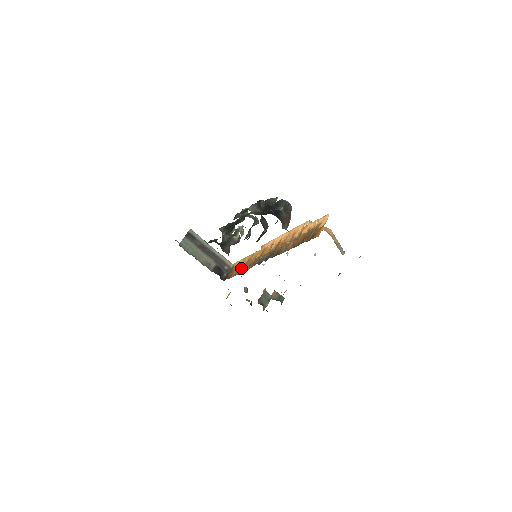
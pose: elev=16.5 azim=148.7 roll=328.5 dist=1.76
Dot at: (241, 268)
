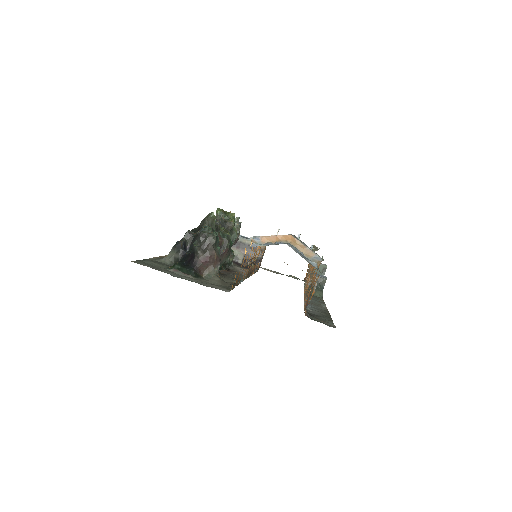
Dot at: (258, 263)
